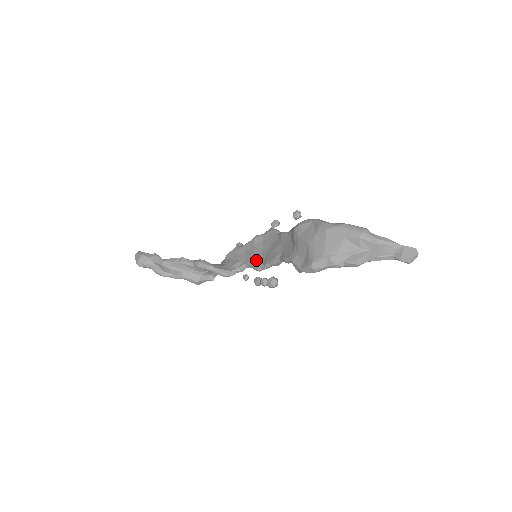
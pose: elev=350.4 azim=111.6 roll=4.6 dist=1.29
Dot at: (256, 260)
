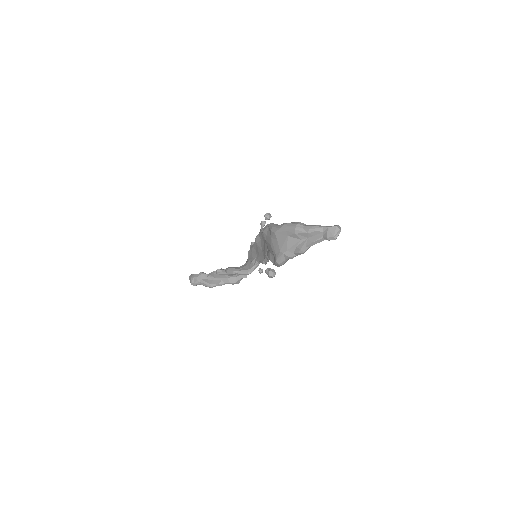
Dot at: (261, 256)
